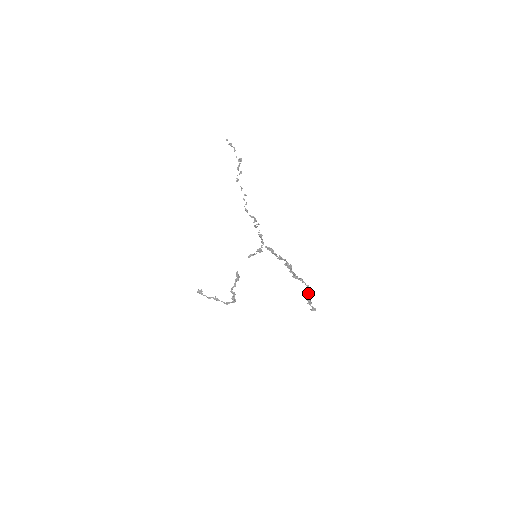
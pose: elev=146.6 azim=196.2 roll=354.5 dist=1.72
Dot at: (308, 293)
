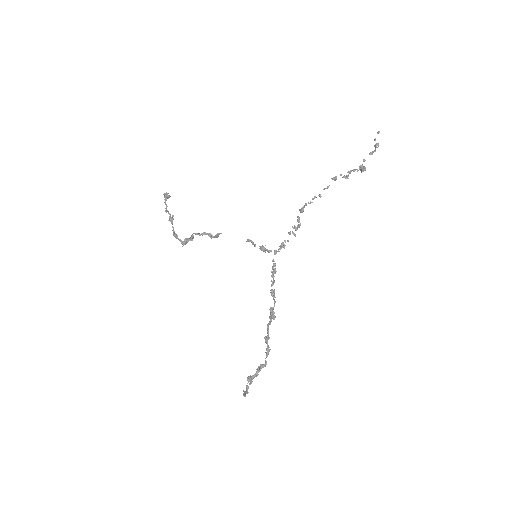
Dot at: (259, 371)
